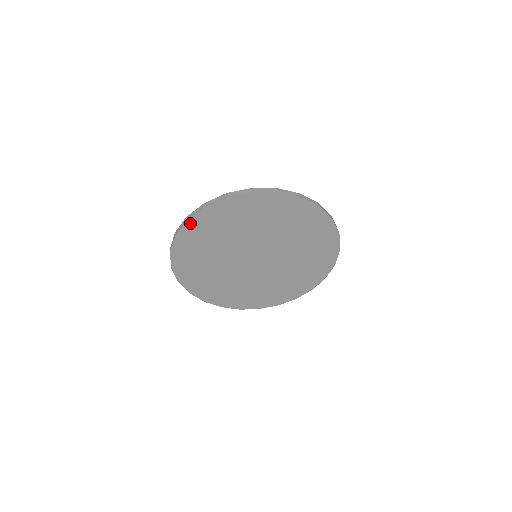
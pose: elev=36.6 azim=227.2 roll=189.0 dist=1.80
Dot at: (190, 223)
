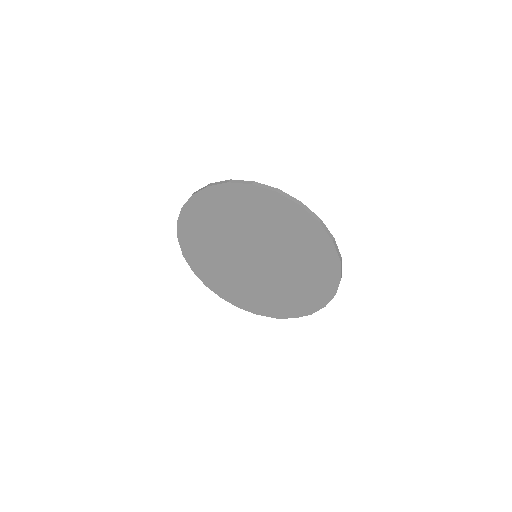
Dot at: (229, 187)
